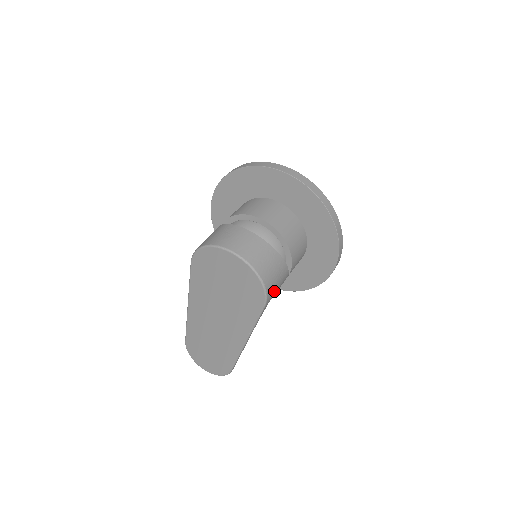
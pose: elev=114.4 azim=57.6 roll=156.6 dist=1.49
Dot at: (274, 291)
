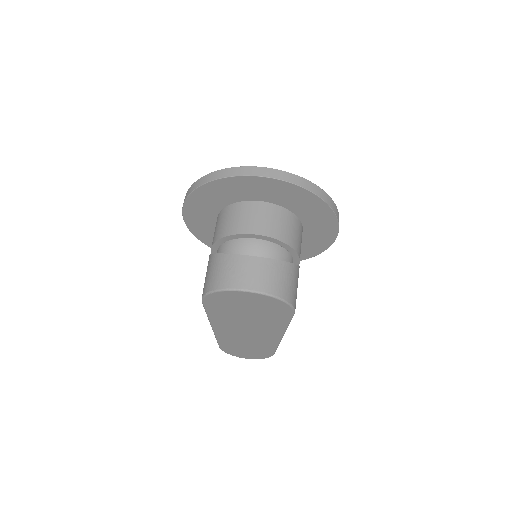
Dot at: (296, 296)
